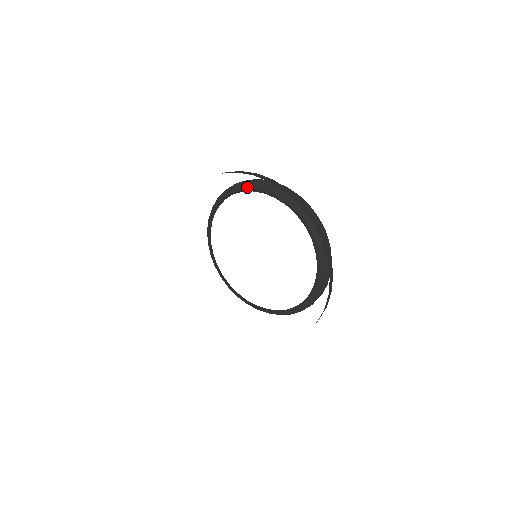
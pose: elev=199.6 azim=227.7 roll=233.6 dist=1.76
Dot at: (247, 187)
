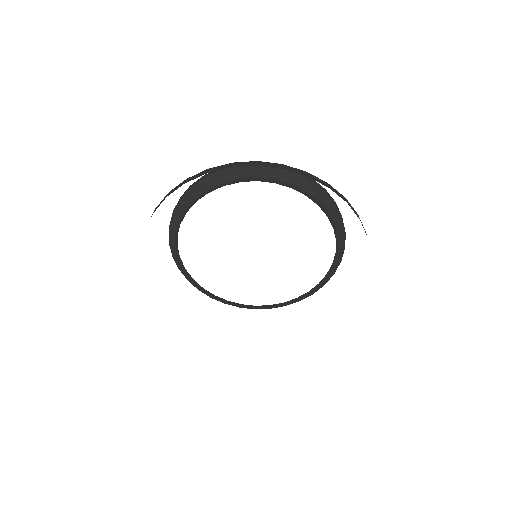
Dot at: (210, 184)
